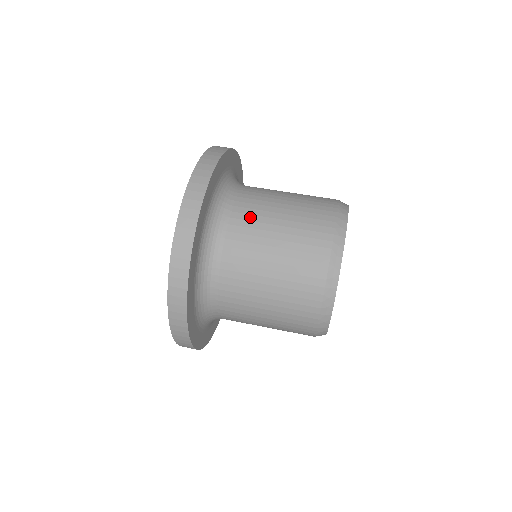
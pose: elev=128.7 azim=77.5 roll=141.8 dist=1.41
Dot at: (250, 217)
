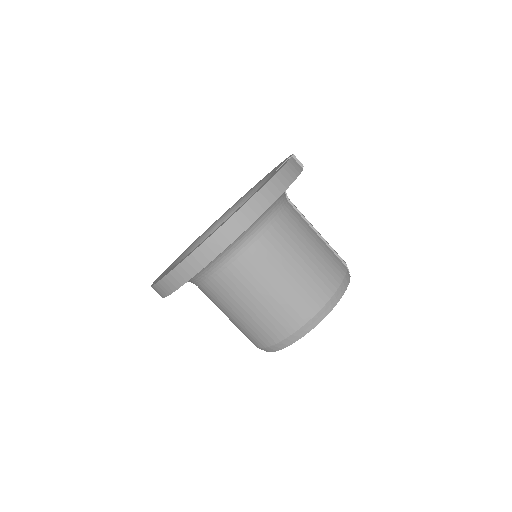
Dot at: (212, 298)
